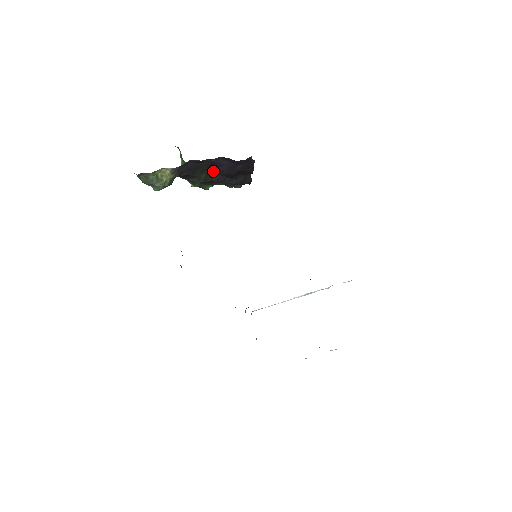
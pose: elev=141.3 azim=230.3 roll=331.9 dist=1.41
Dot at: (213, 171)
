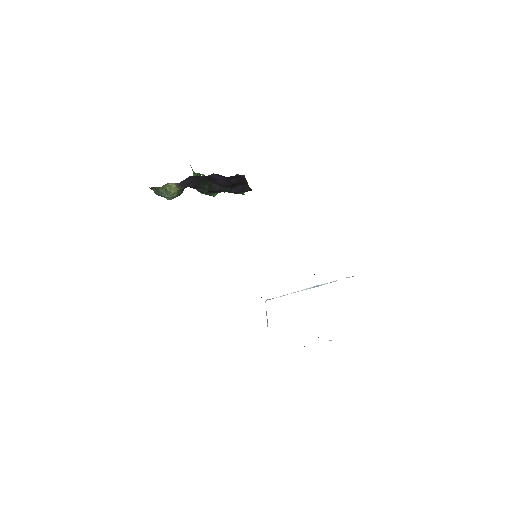
Dot at: (214, 183)
